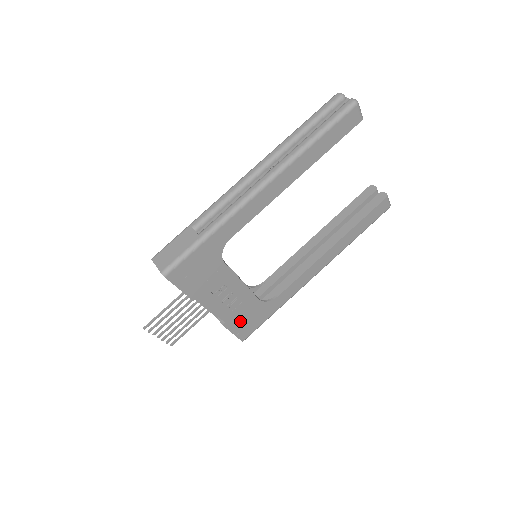
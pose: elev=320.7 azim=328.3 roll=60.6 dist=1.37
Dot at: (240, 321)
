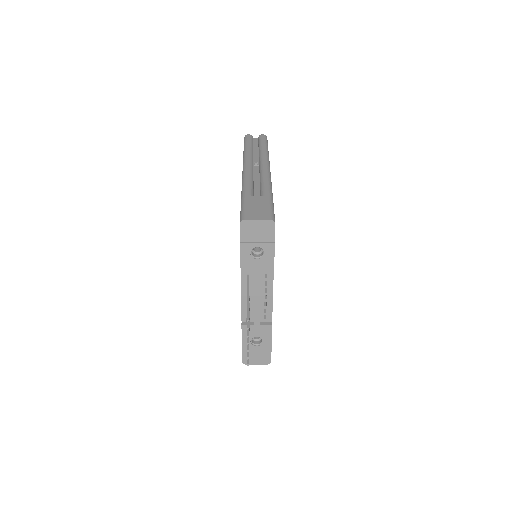
Dot at: occluded
